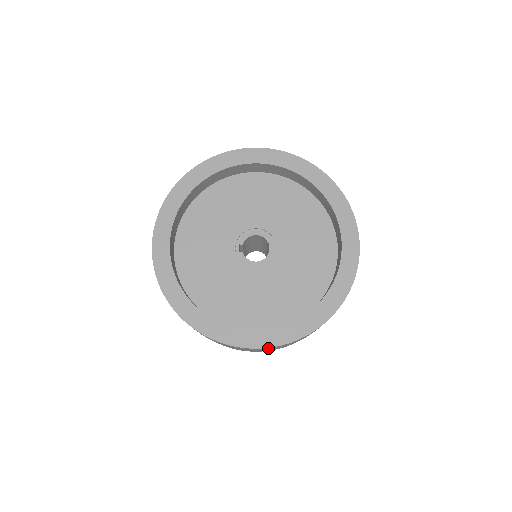
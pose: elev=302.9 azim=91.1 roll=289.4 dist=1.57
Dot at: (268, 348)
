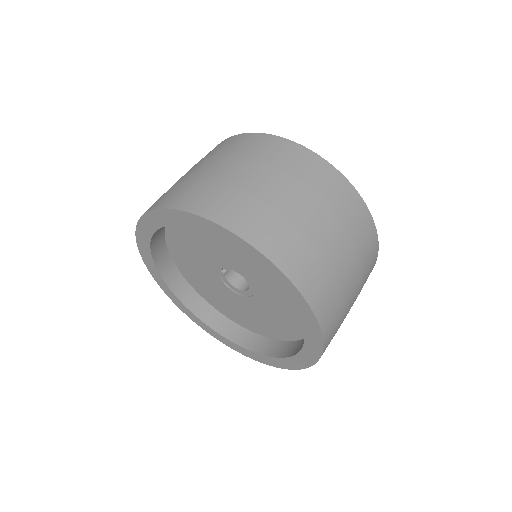
Dot at: occluded
